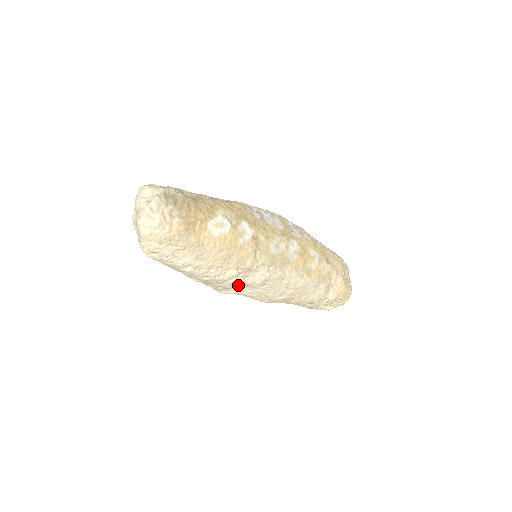
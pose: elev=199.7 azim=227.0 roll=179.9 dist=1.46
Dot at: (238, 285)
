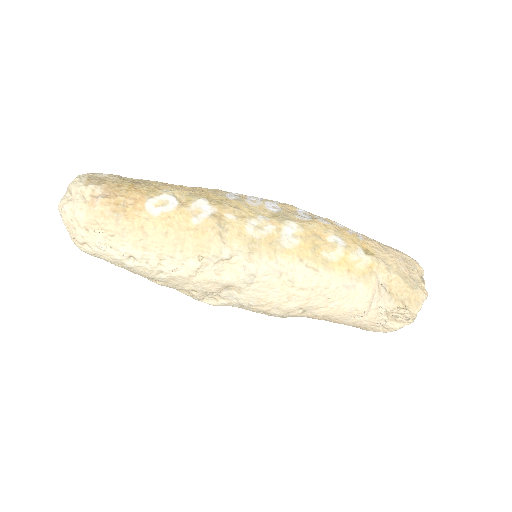
Dot at: (214, 285)
